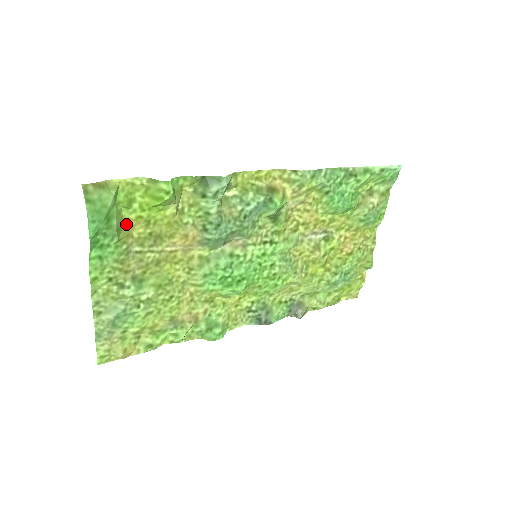
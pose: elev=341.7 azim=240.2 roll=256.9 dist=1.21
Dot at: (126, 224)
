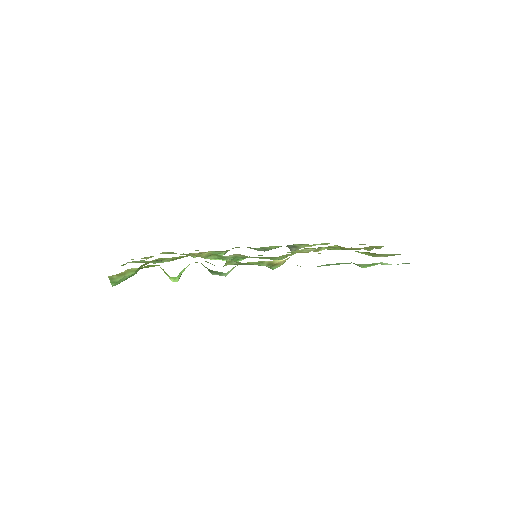
Dot at: (146, 263)
